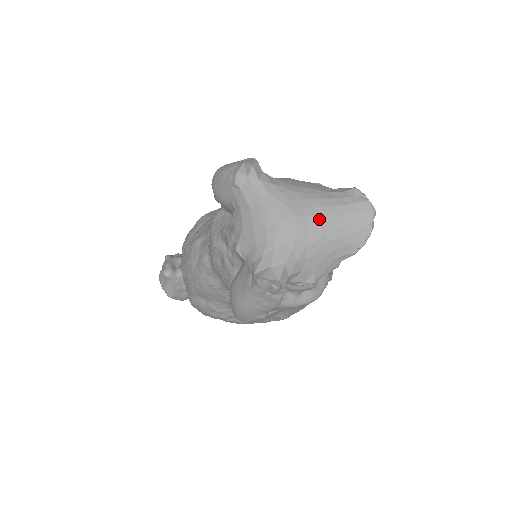
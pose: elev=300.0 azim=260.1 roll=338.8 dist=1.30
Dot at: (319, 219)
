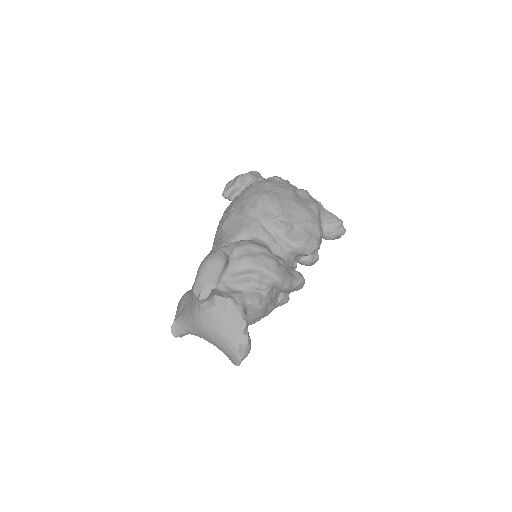
Dot at: (214, 340)
